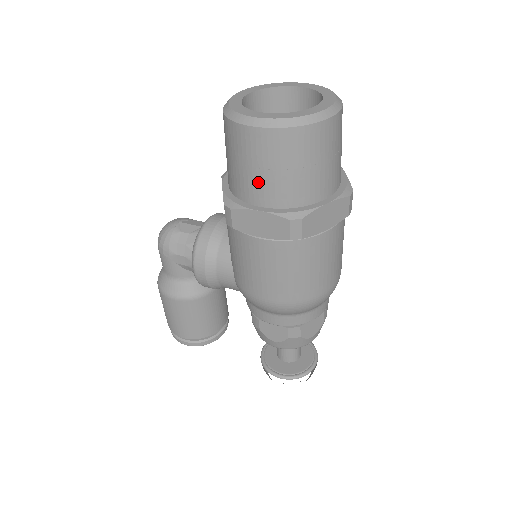
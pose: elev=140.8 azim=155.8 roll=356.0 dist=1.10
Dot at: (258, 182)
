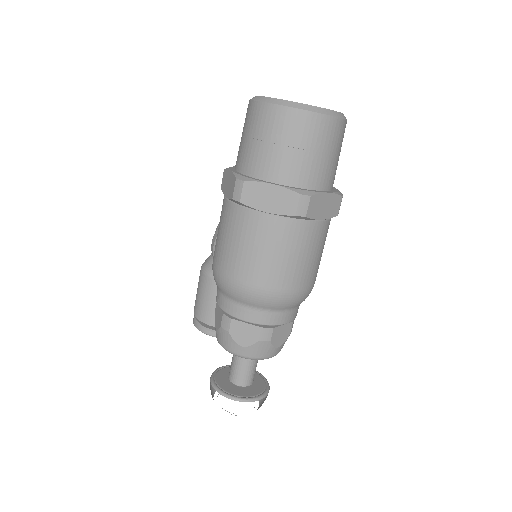
Dot at: (240, 148)
